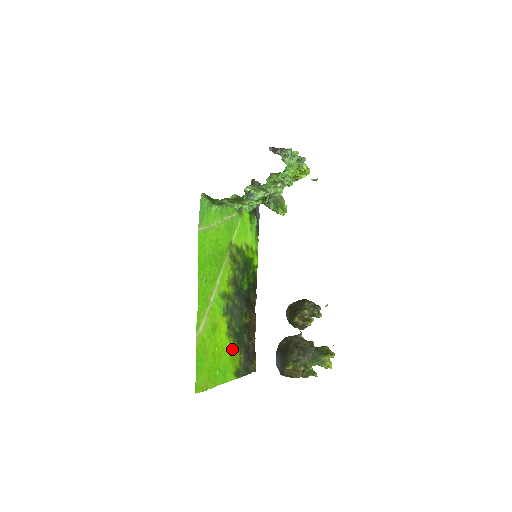
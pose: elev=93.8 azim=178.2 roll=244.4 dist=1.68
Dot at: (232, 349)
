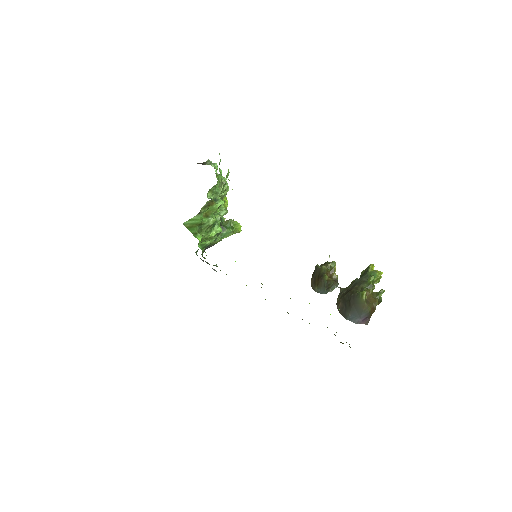
Dot at: occluded
